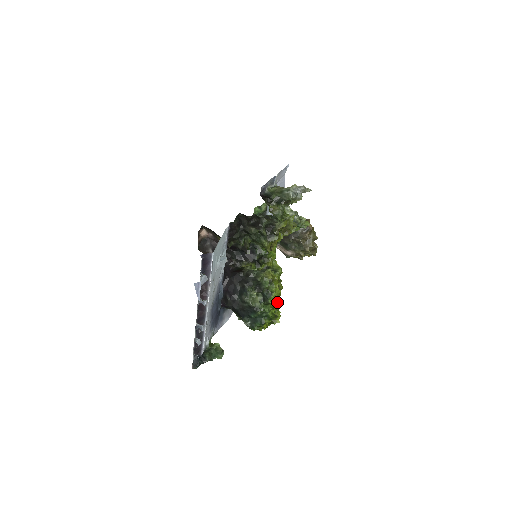
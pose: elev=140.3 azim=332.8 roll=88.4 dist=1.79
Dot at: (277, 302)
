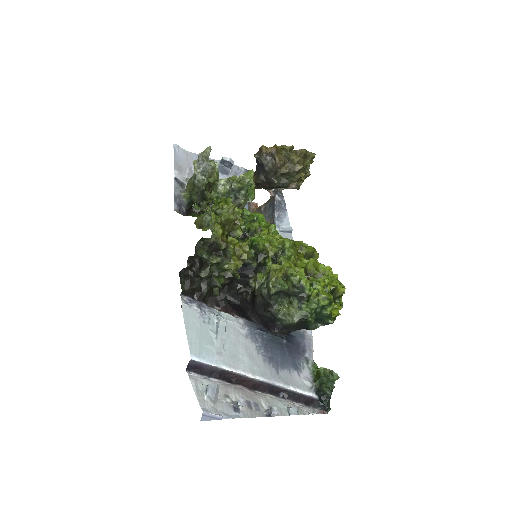
Dot at: (318, 279)
